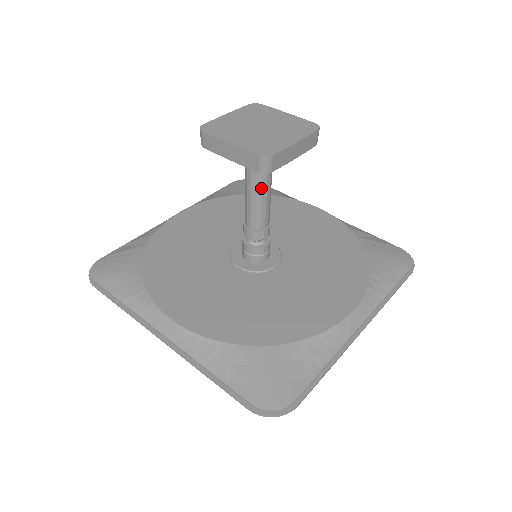
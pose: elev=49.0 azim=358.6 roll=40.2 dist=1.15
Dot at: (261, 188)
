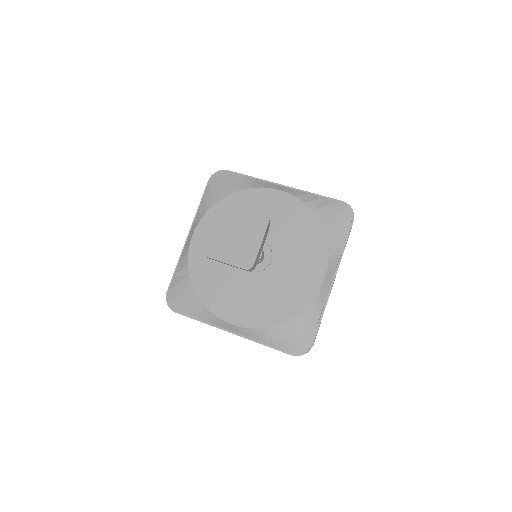
Dot at: occluded
